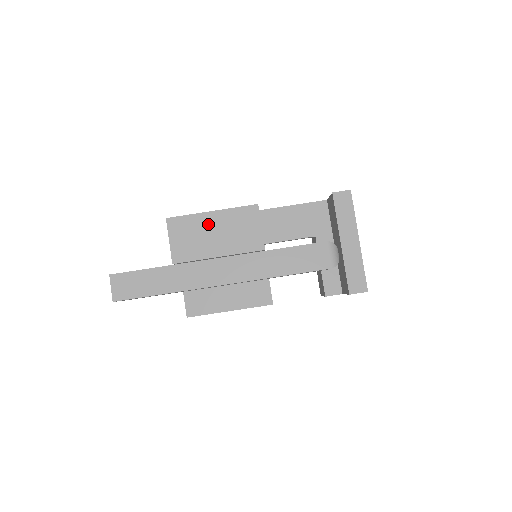
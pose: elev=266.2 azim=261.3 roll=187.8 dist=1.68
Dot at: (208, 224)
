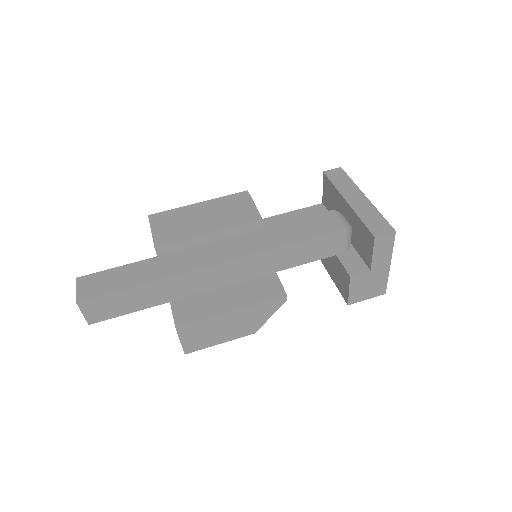
Dot at: (195, 212)
